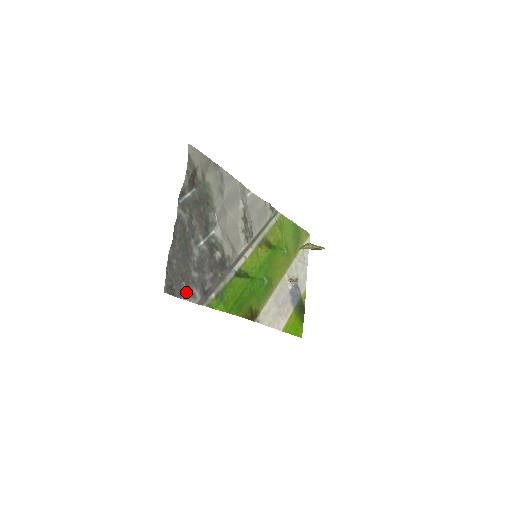
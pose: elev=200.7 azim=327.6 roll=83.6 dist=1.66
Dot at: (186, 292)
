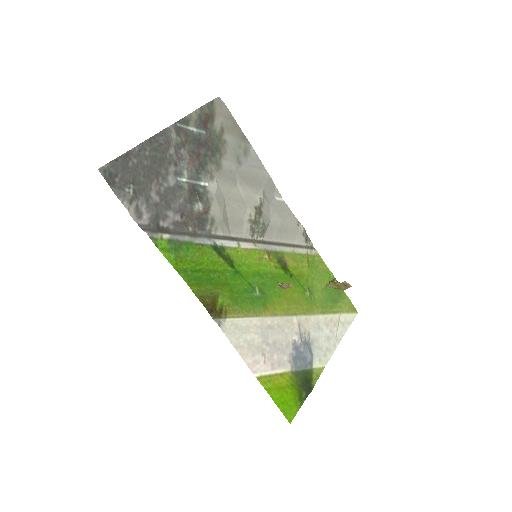
Dot at: (129, 197)
